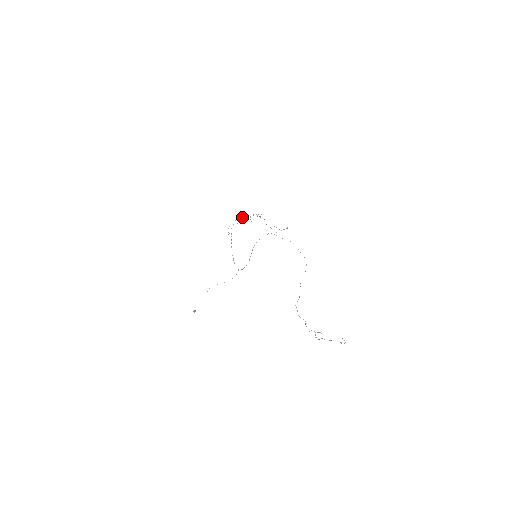
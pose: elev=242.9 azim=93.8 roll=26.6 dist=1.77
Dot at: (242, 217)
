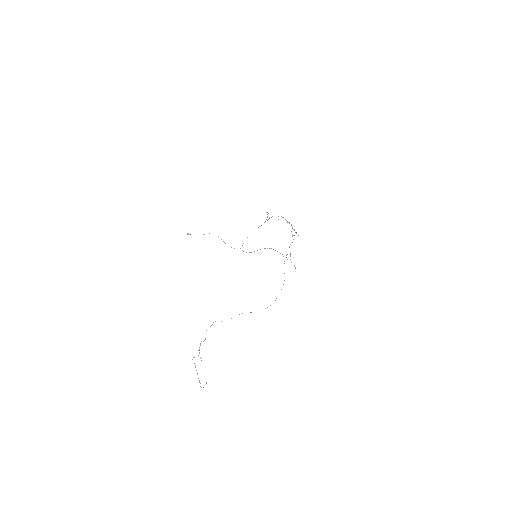
Dot at: (286, 220)
